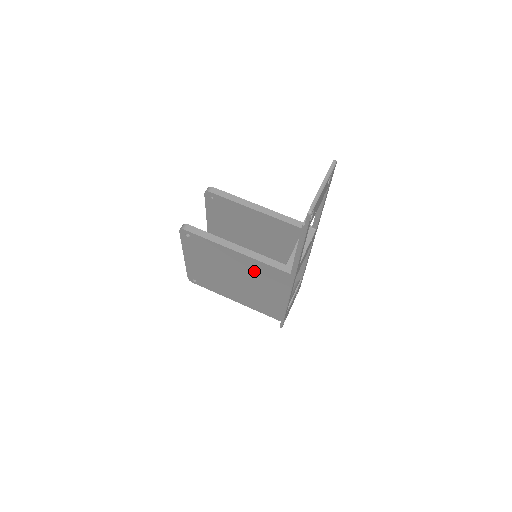
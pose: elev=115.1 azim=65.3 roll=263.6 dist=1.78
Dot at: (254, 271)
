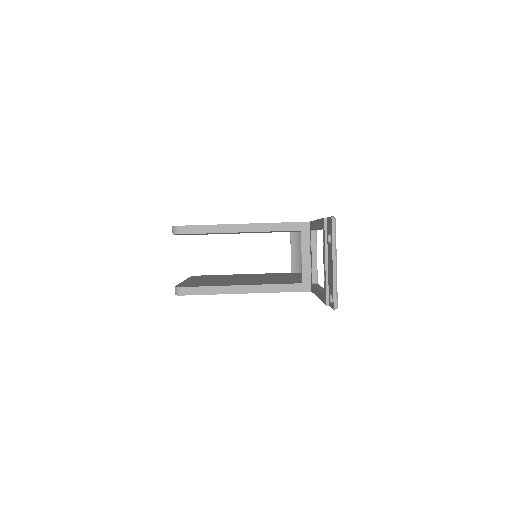
Dot at: occluded
